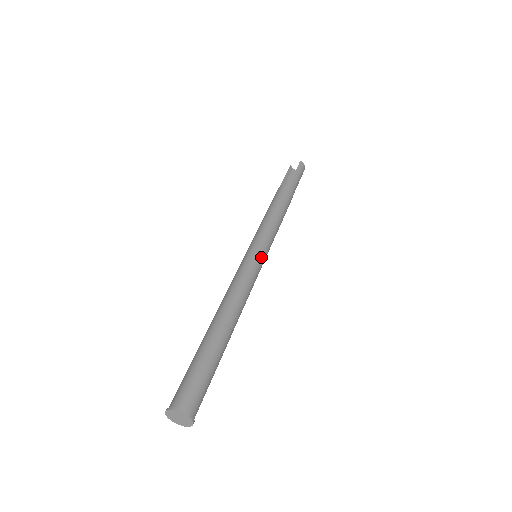
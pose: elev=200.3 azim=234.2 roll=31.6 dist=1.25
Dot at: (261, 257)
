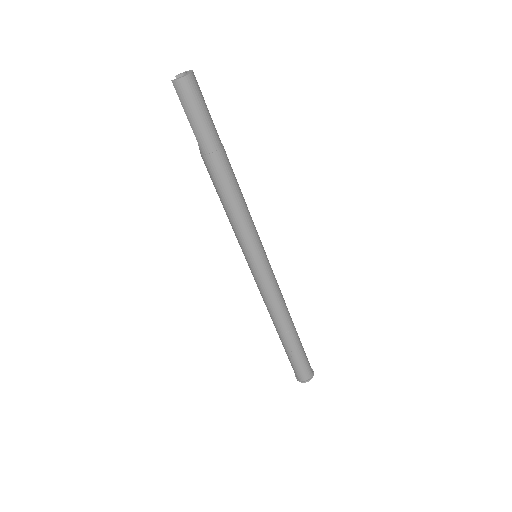
Dot at: (256, 268)
